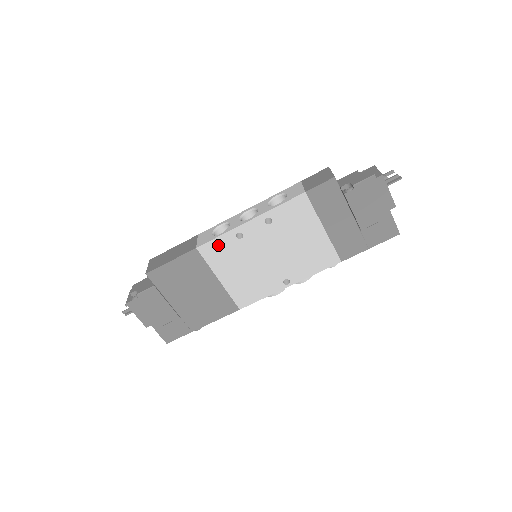
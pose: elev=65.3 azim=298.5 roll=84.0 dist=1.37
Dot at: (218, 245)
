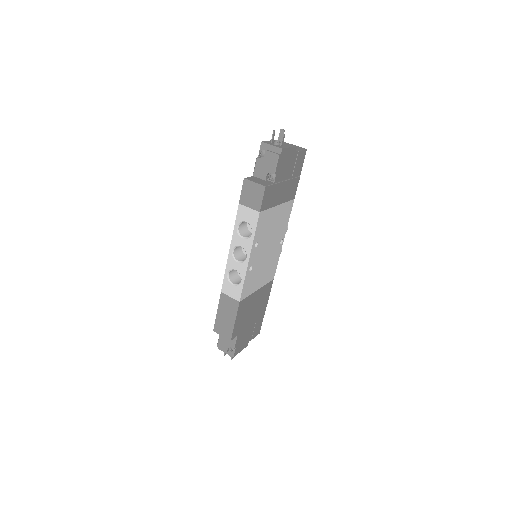
Dot at: (246, 285)
